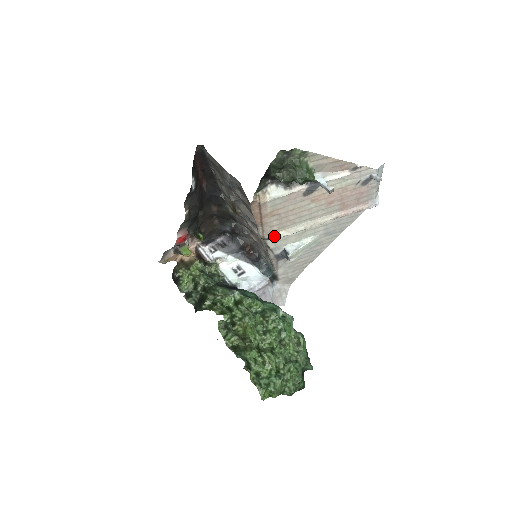
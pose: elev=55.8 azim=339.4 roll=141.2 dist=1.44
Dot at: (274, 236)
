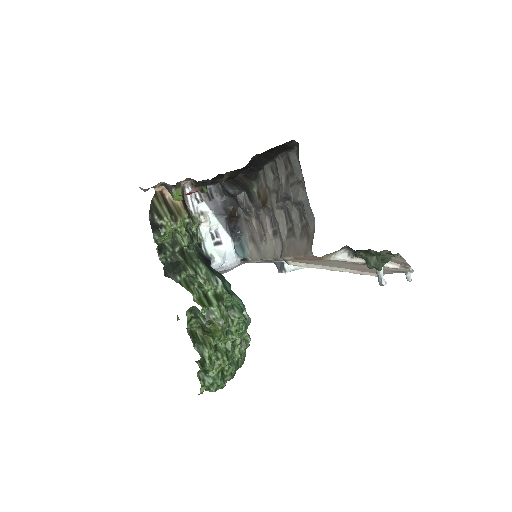
Dot at: (294, 264)
